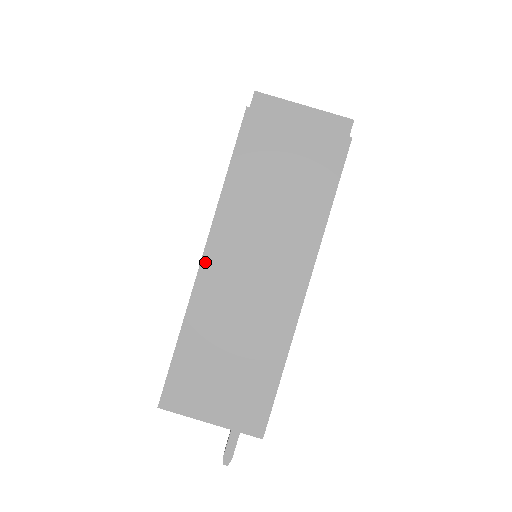
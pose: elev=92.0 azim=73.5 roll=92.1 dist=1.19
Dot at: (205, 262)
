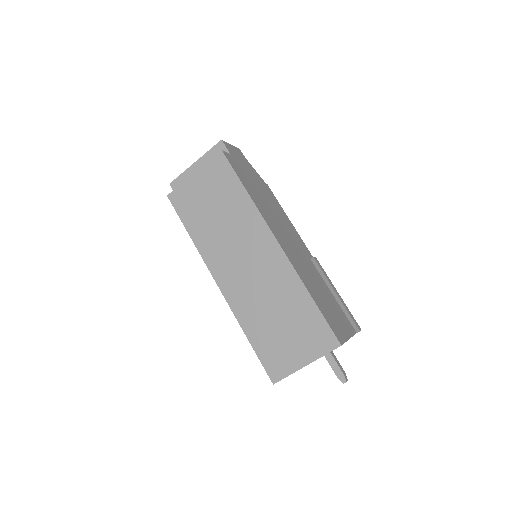
Dot at: (221, 286)
